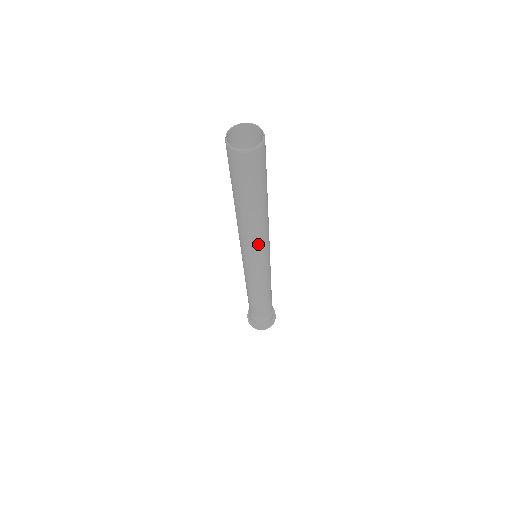
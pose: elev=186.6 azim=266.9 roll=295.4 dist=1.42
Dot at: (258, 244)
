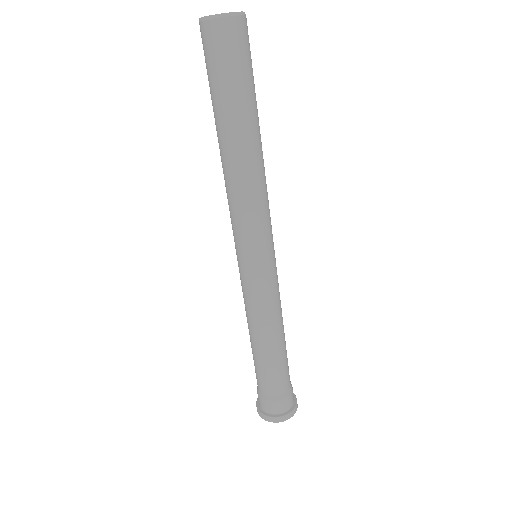
Dot at: (241, 210)
